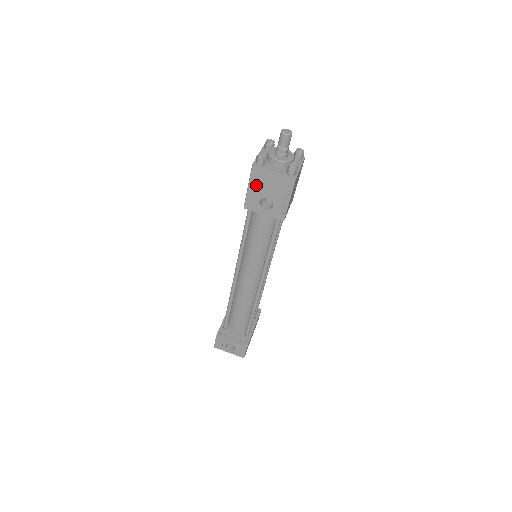
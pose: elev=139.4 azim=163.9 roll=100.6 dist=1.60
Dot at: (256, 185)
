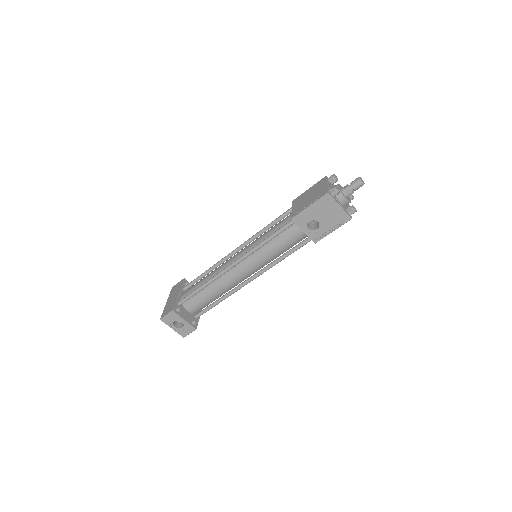
Dot at: (318, 208)
